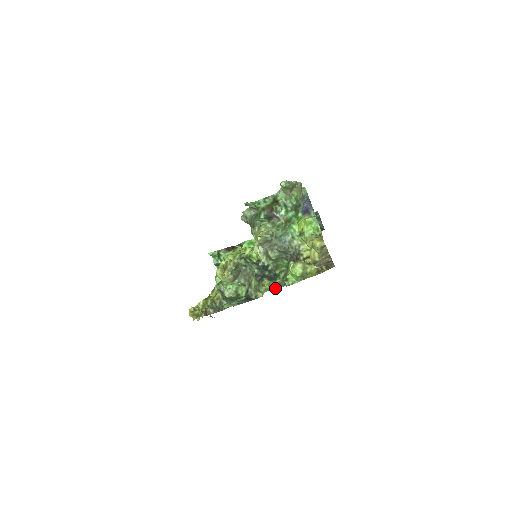
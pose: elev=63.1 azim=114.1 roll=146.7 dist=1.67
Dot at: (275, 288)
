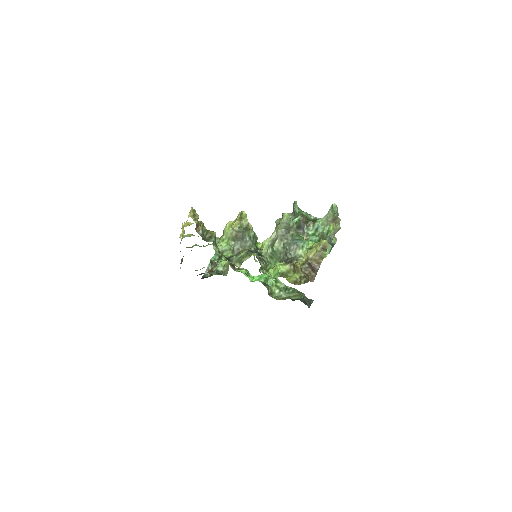
Dot at: (259, 256)
